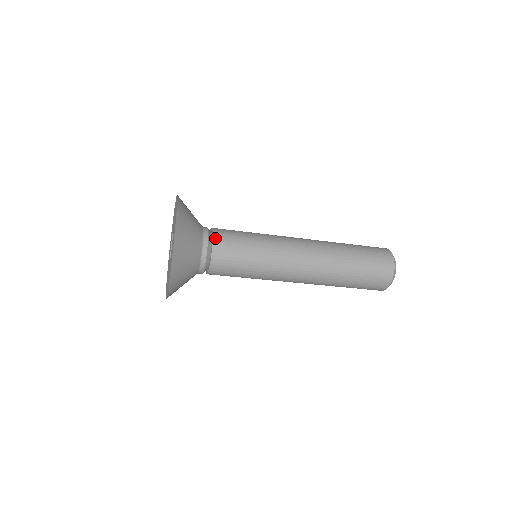
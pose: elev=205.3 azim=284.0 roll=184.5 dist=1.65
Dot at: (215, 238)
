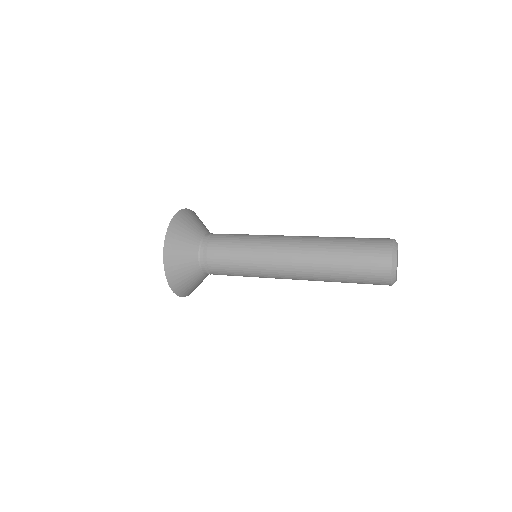
Dot at: (209, 249)
